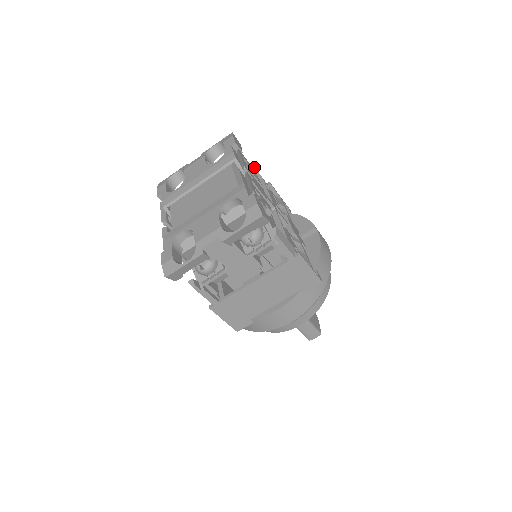
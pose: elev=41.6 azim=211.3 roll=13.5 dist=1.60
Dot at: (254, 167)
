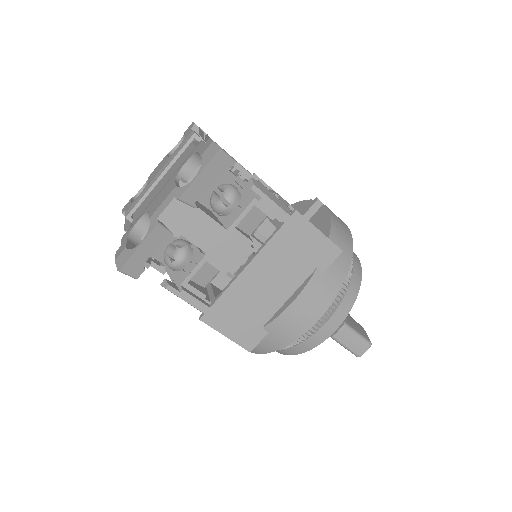
Dot at: occluded
